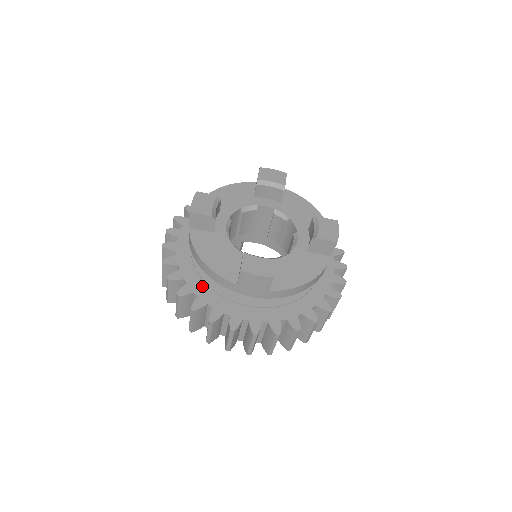
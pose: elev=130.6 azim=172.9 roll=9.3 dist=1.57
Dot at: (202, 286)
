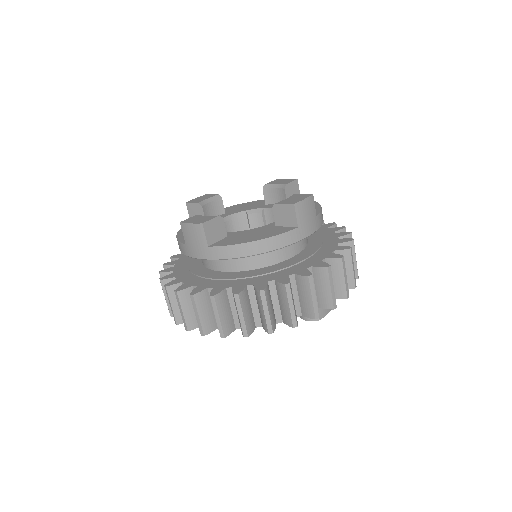
Dot at: (183, 268)
